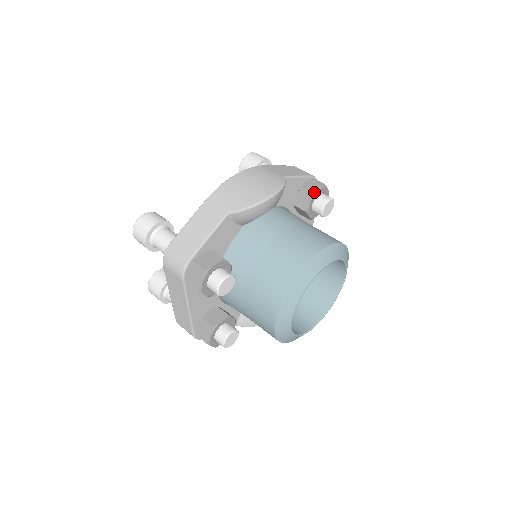
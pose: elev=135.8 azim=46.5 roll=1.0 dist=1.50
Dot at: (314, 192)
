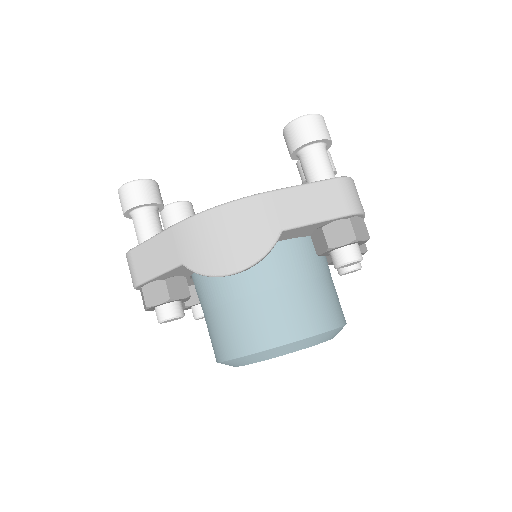
Dot at: (331, 247)
